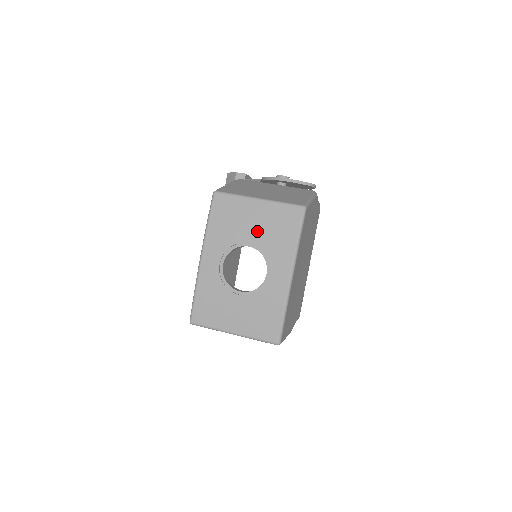
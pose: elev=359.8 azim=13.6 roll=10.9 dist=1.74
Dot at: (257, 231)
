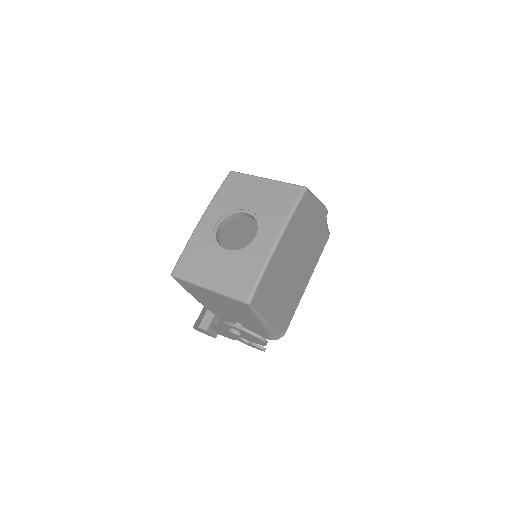
Dot at: (257, 201)
